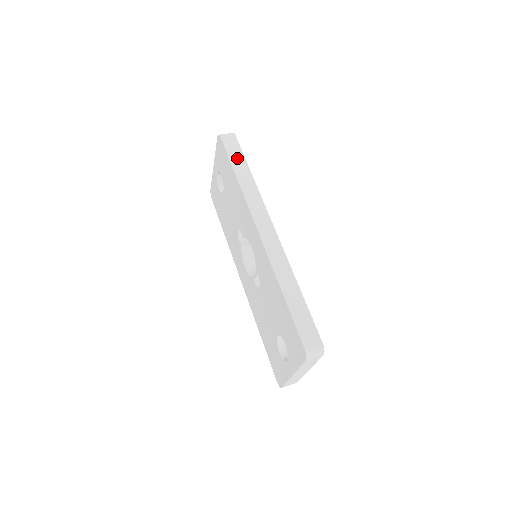
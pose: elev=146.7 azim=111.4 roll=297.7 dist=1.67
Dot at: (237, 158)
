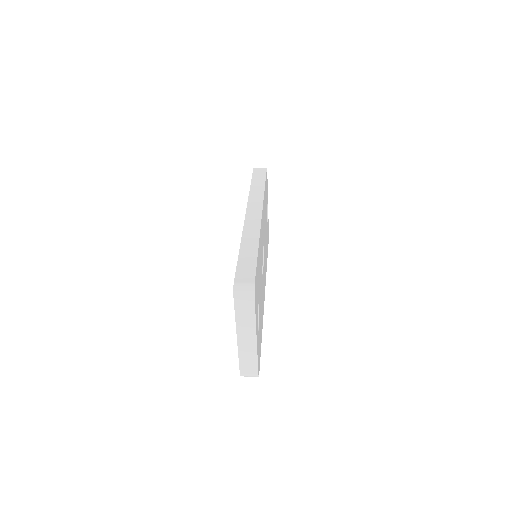
Dot at: (259, 178)
